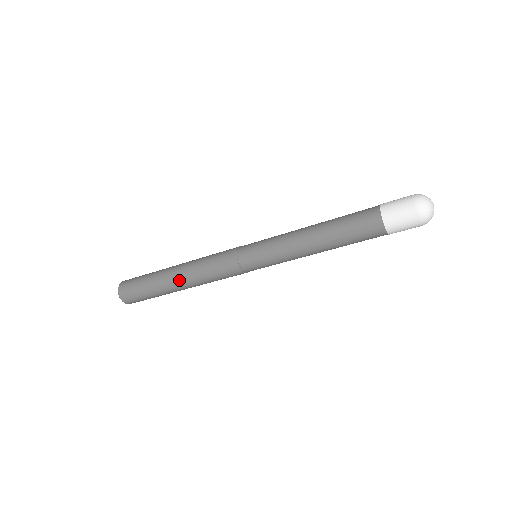
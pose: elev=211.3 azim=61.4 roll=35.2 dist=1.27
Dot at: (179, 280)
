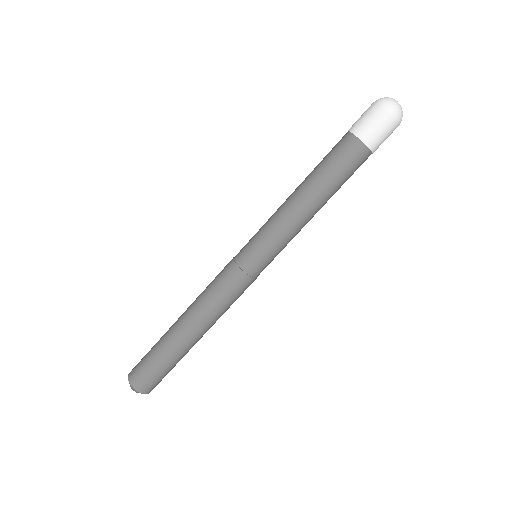
Dot at: (187, 325)
